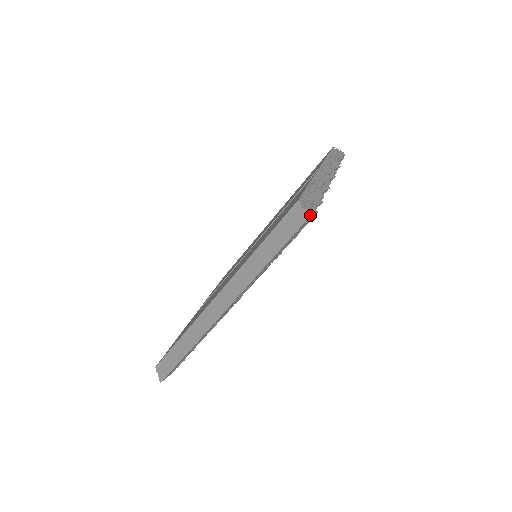
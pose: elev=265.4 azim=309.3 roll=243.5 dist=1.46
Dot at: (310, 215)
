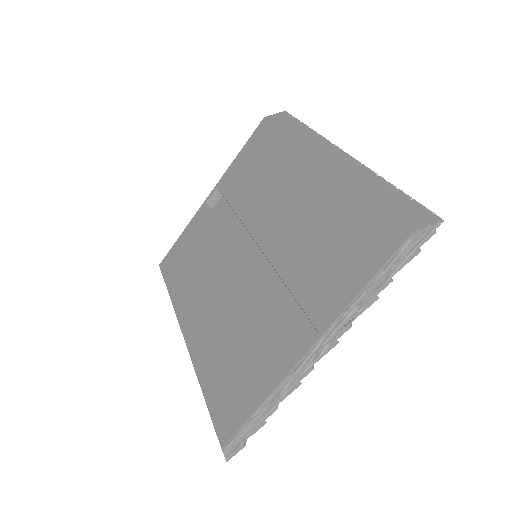
Dot at: (229, 459)
